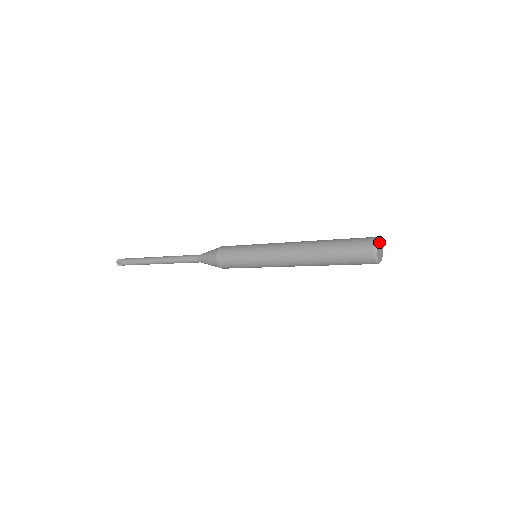
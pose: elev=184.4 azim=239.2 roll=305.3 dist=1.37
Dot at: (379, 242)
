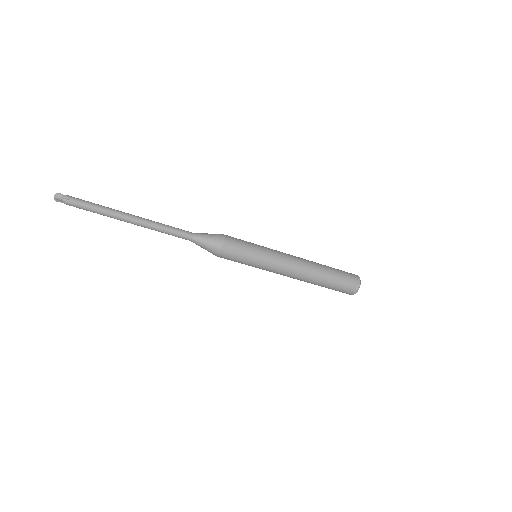
Dot at: occluded
